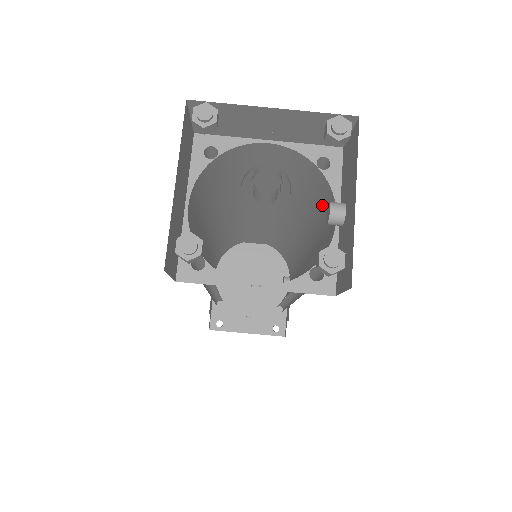
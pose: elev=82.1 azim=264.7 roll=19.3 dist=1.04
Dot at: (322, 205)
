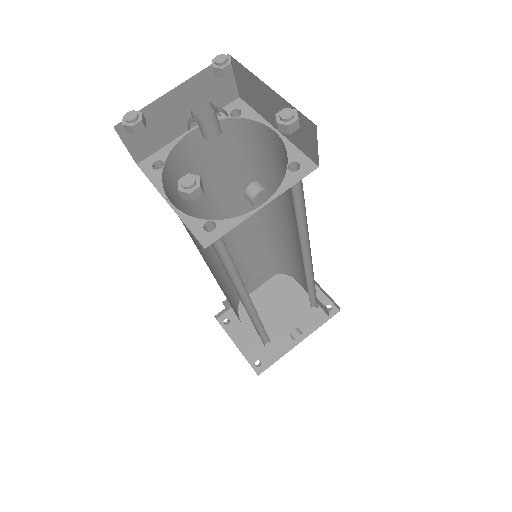
Dot at: occluded
